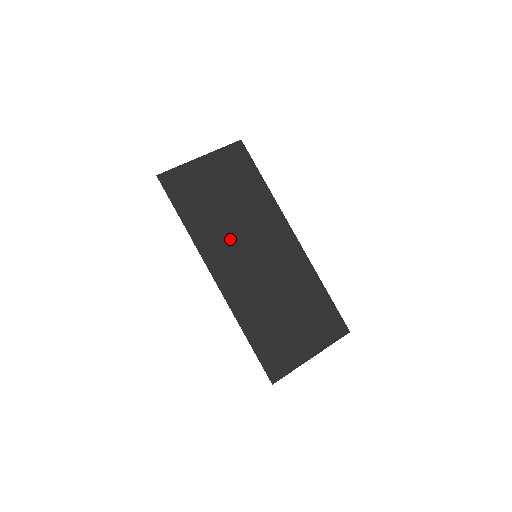
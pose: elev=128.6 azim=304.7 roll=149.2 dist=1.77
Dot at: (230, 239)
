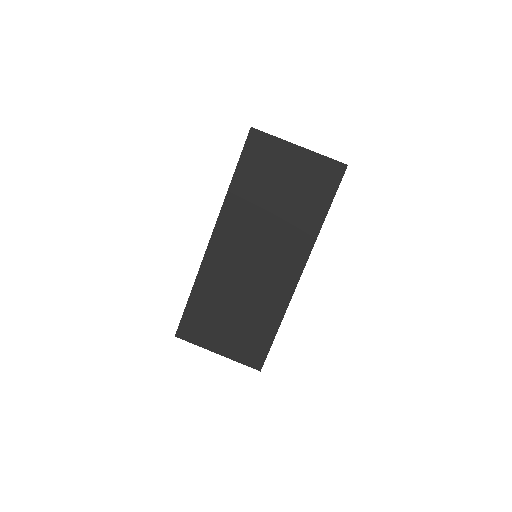
Dot at: (251, 226)
